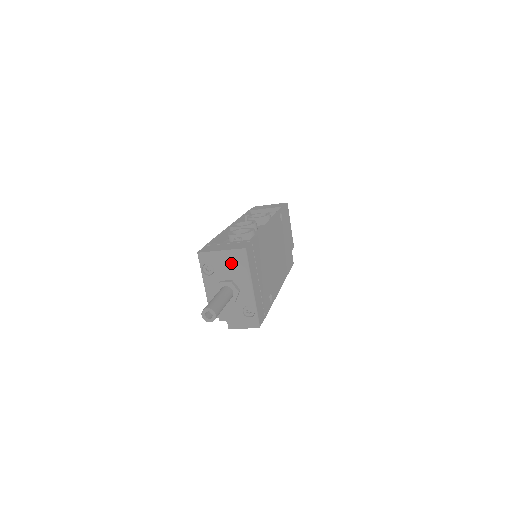
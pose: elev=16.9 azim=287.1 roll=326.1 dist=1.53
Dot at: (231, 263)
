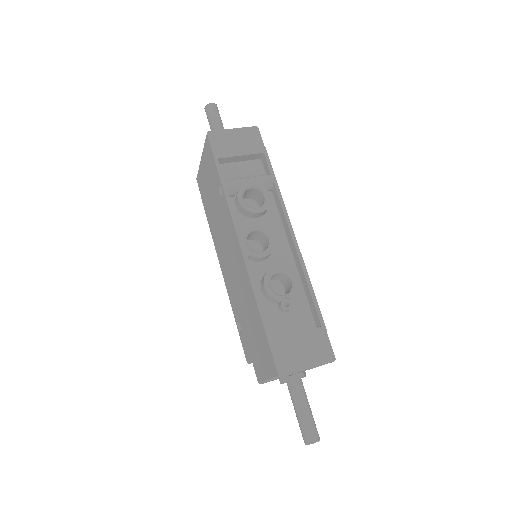
Dot at: occluded
